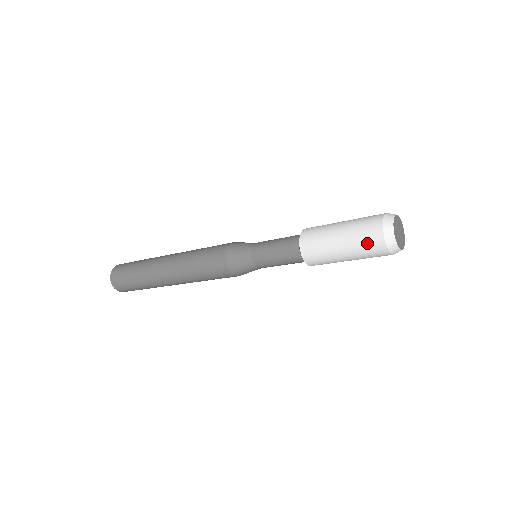
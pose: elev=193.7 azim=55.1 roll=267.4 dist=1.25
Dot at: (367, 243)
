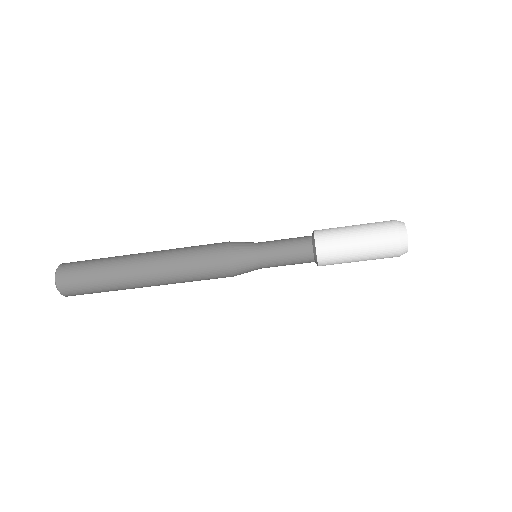
Dot at: (384, 252)
